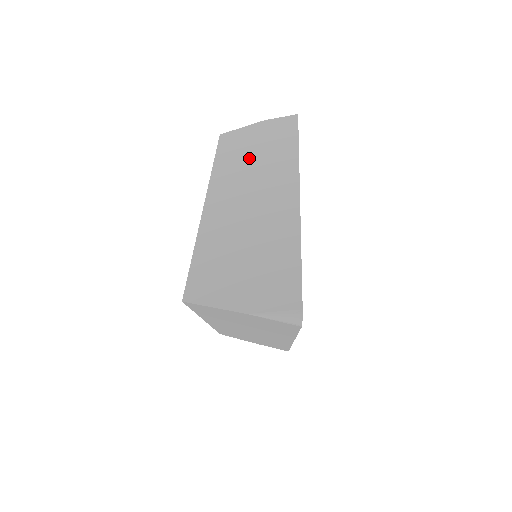
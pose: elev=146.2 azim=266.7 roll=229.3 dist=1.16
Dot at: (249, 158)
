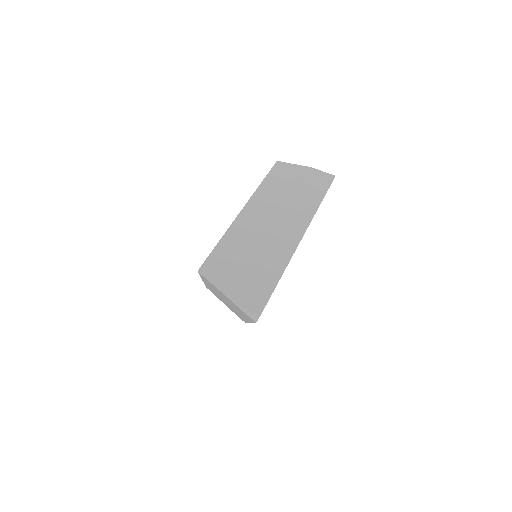
Dot at: (286, 193)
